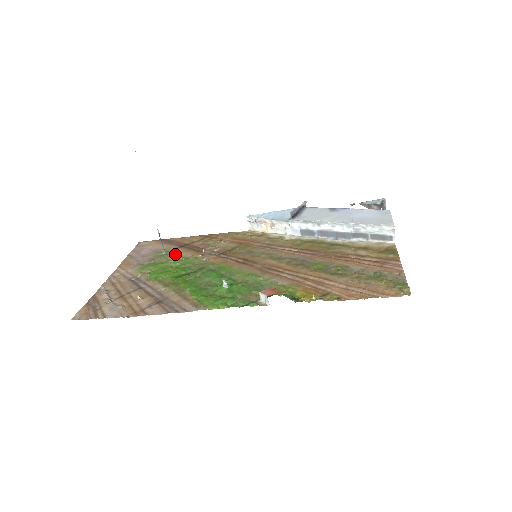
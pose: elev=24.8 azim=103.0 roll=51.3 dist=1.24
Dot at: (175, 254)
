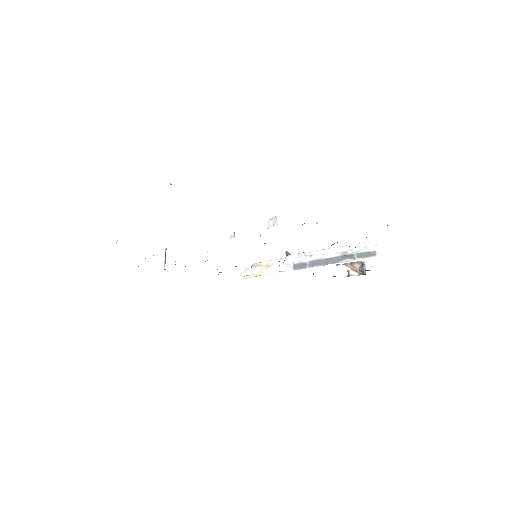
Dot at: occluded
